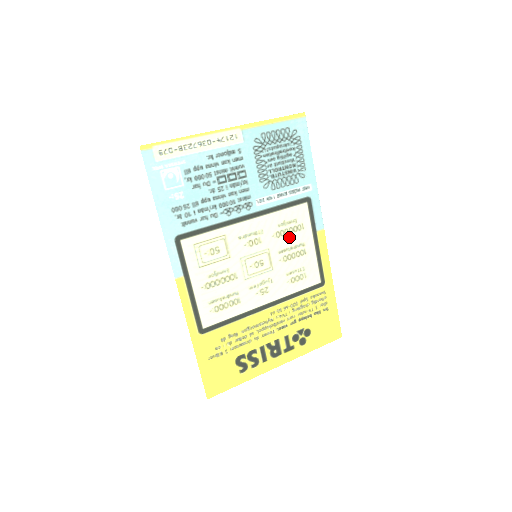
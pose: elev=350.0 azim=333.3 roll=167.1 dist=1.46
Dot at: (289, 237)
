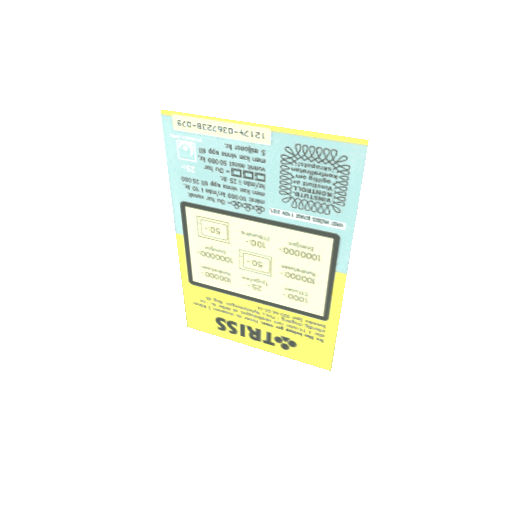
Dot at: (299, 259)
